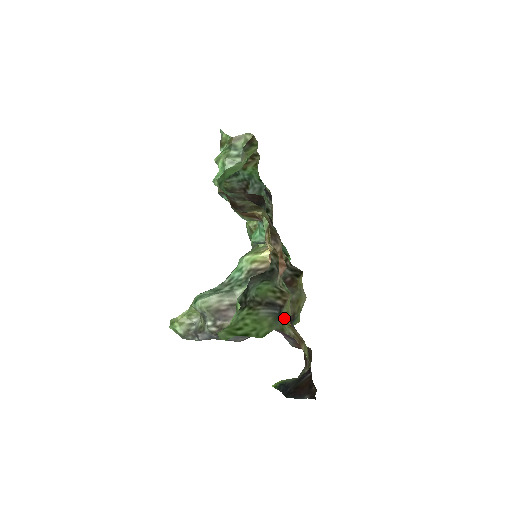
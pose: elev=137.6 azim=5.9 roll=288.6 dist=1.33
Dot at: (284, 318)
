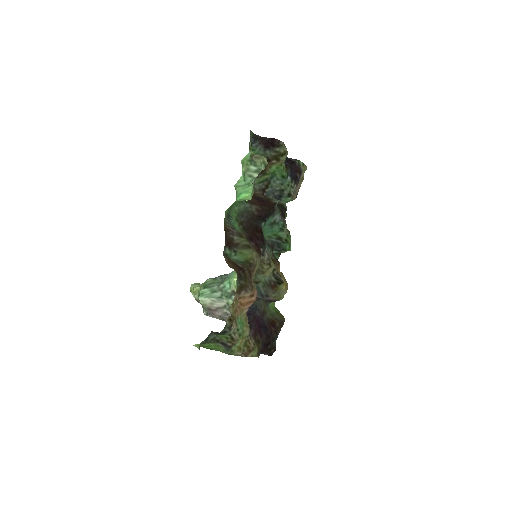
Dot at: (236, 345)
